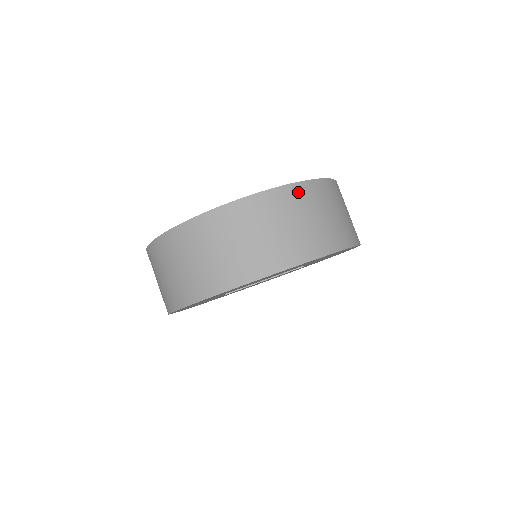
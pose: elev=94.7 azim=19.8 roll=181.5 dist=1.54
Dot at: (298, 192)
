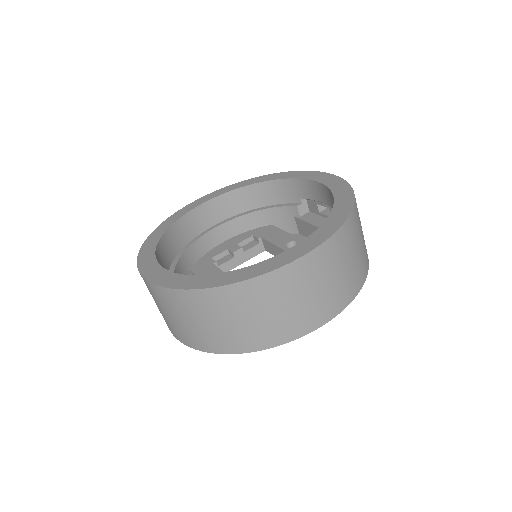
Dot at: (179, 298)
